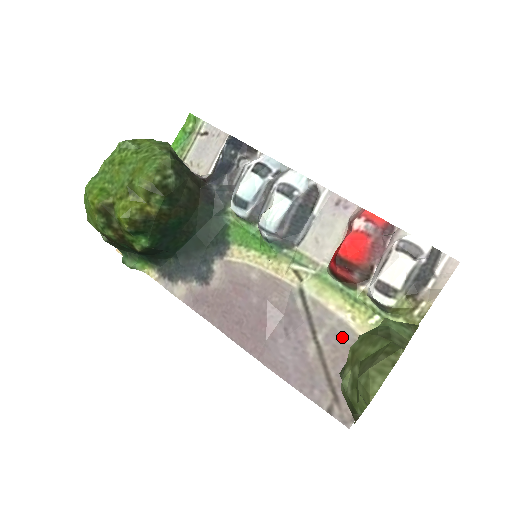
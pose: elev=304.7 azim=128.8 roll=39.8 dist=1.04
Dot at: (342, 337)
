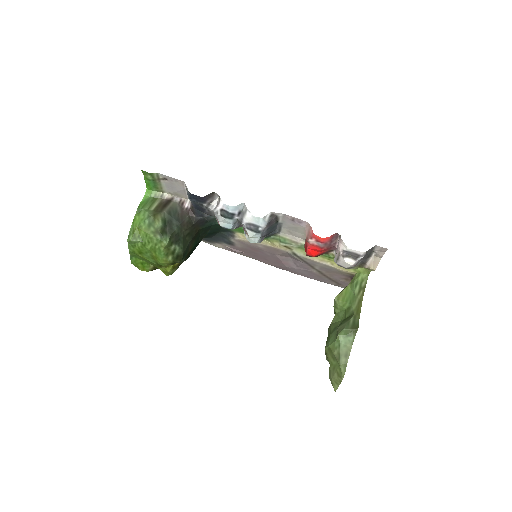
Dot at: (329, 269)
